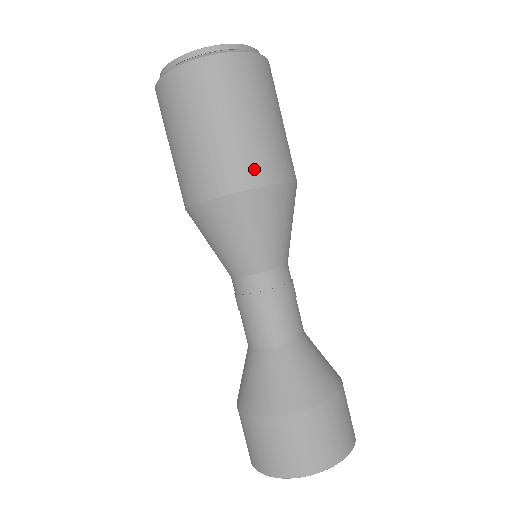
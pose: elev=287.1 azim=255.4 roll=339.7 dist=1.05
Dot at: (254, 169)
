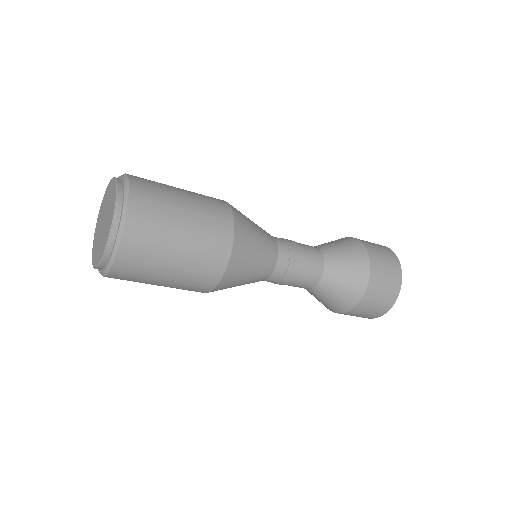
Dot at: (219, 246)
